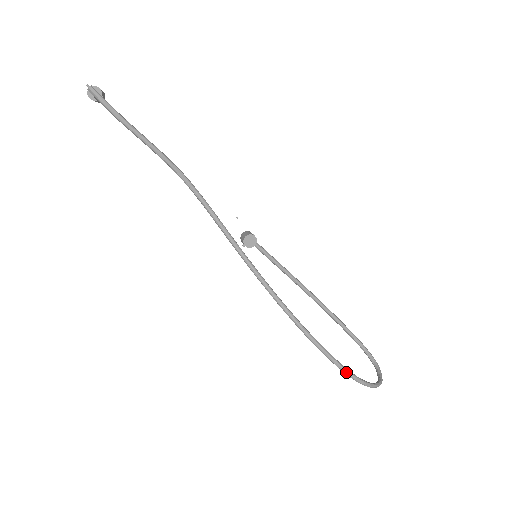
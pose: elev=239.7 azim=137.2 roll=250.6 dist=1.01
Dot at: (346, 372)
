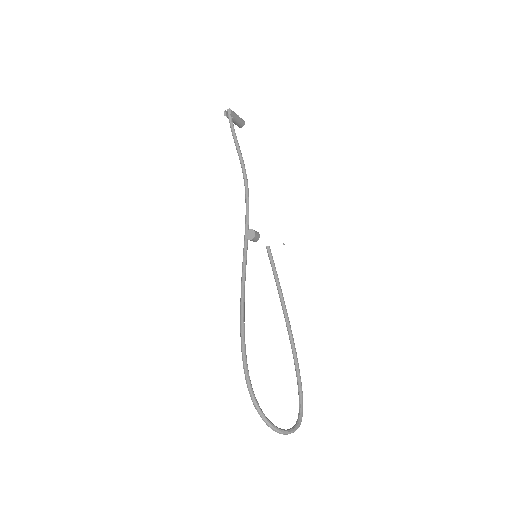
Dot at: (246, 379)
